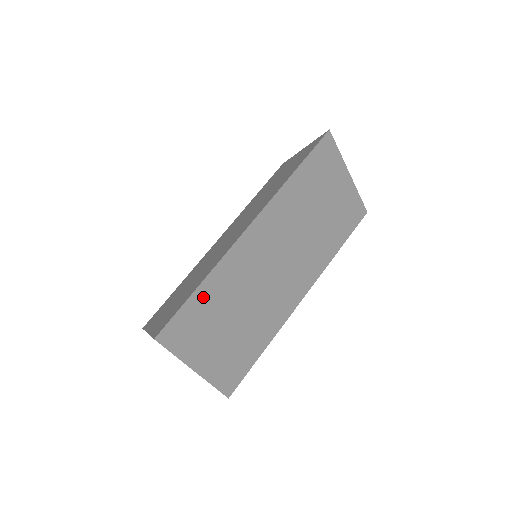
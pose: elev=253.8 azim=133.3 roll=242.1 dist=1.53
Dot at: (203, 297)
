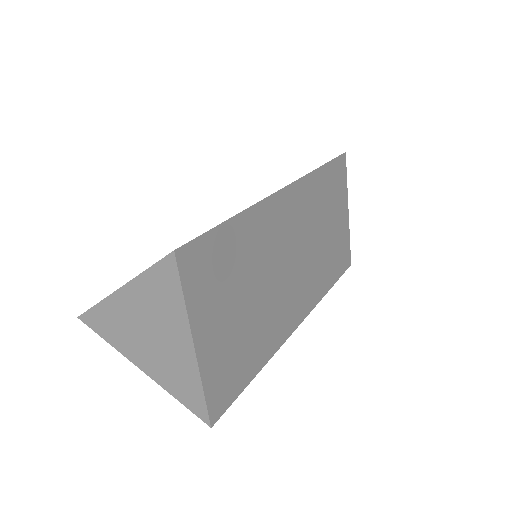
Dot at: (232, 236)
